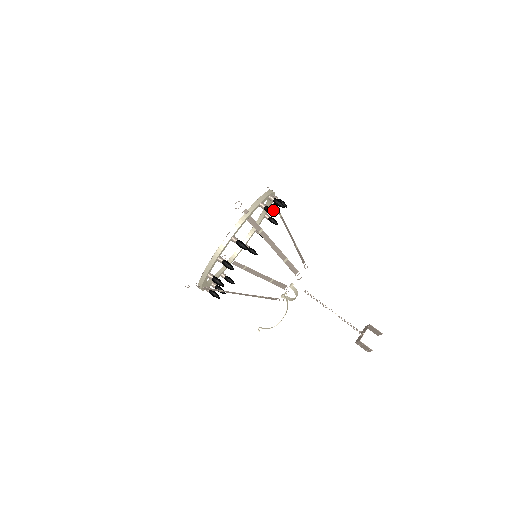
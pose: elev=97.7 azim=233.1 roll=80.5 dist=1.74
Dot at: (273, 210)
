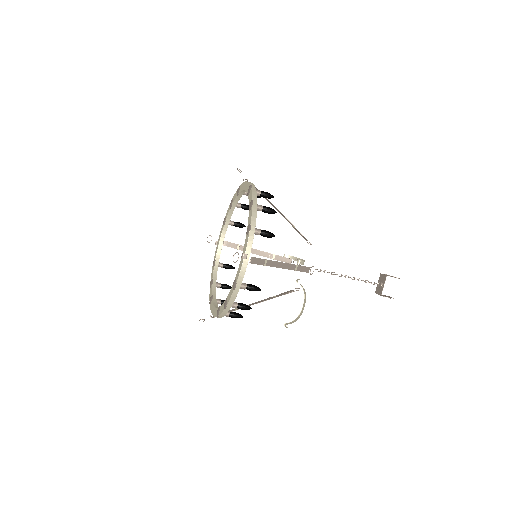
Dot at: (270, 232)
